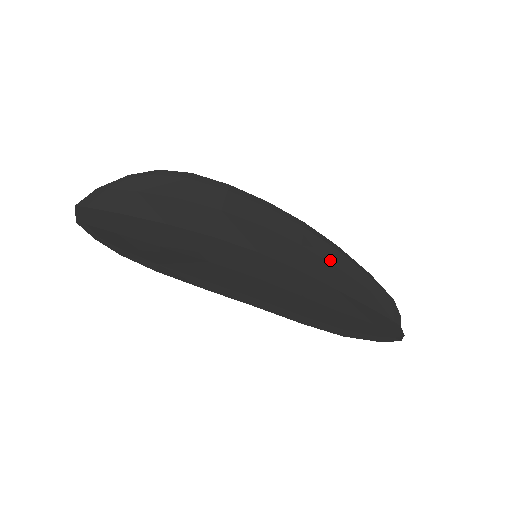
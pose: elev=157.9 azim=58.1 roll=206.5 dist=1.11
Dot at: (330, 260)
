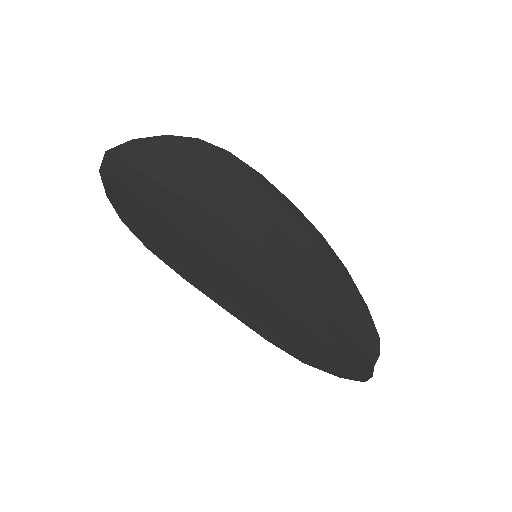
Dot at: (331, 281)
